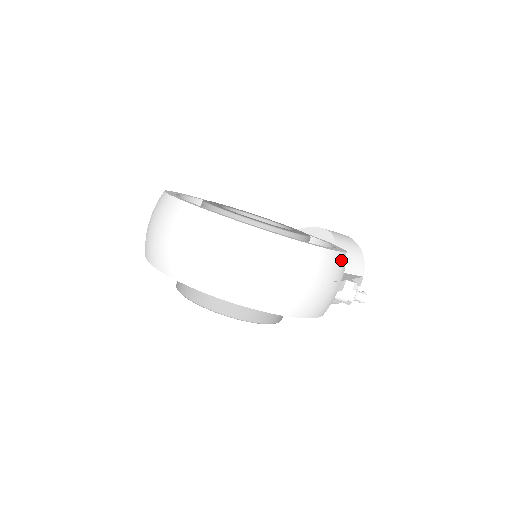
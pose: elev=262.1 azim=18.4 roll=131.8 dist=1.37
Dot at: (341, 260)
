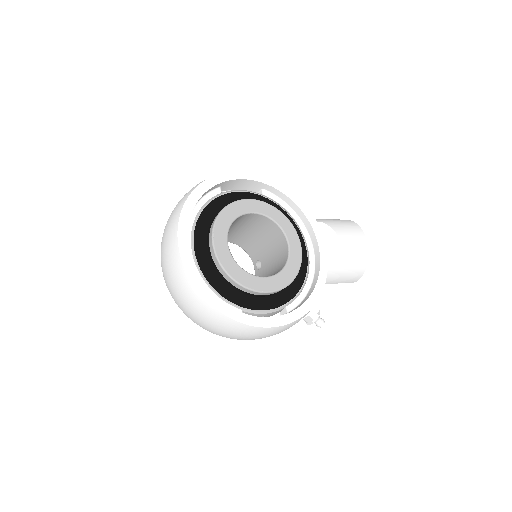
Dot at: (295, 323)
